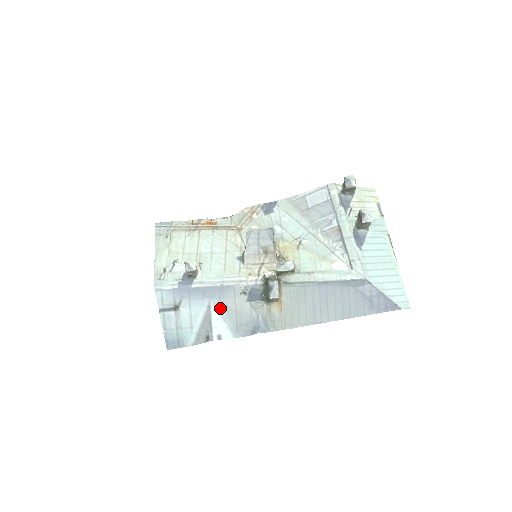
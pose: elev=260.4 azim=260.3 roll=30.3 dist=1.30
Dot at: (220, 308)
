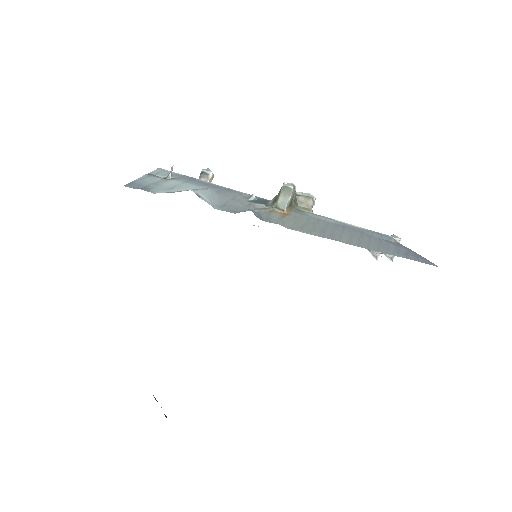
Dot at: (215, 193)
